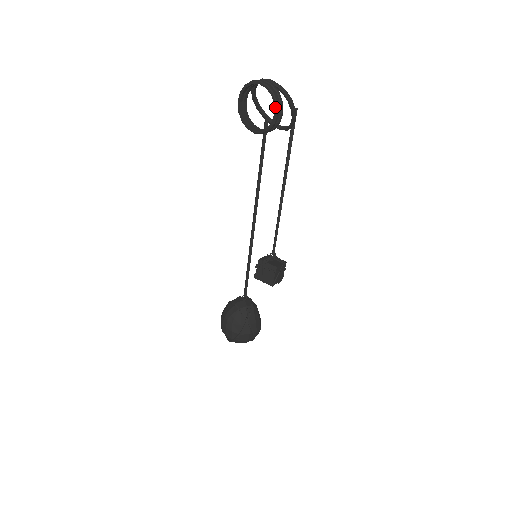
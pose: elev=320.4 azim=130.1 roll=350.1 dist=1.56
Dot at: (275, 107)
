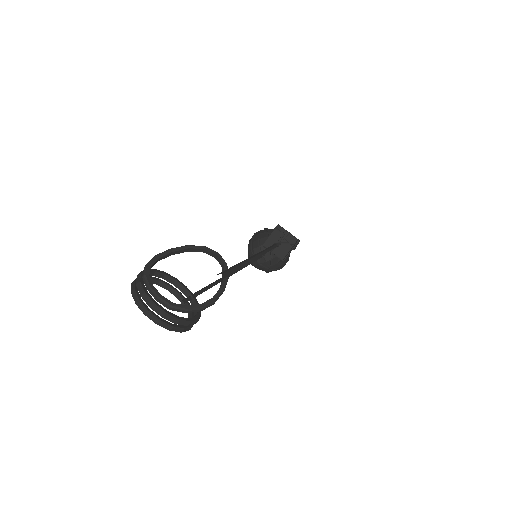
Dot at: (182, 331)
